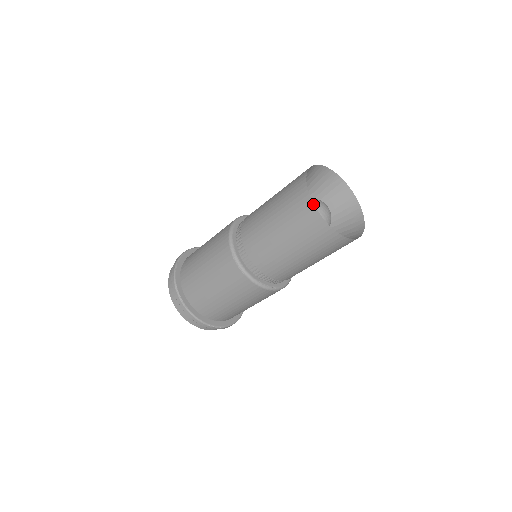
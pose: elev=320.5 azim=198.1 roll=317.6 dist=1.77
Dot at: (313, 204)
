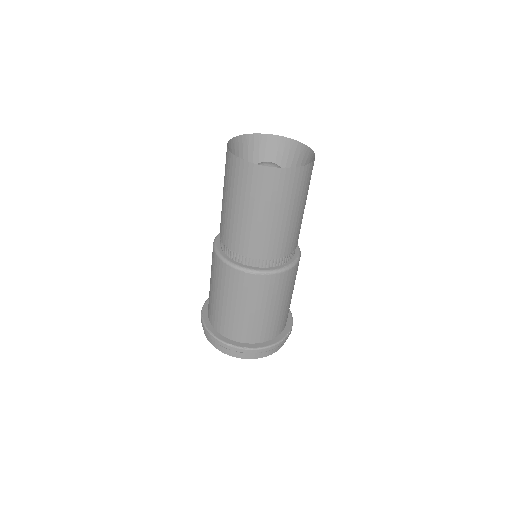
Dot at: (265, 167)
